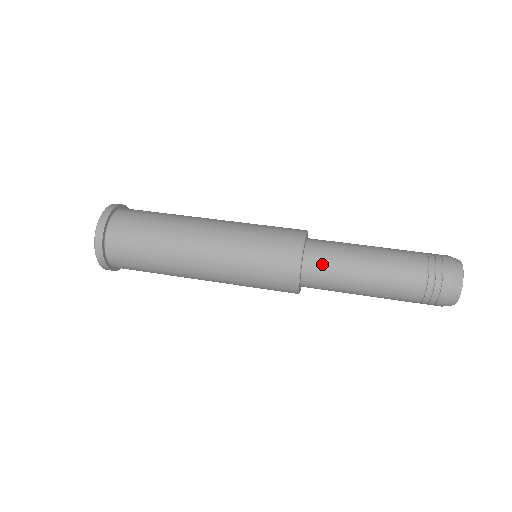
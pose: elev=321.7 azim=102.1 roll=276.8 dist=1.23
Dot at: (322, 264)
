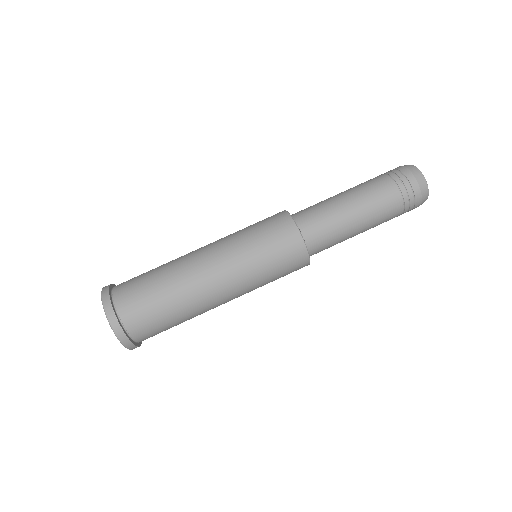
Dot at: (323, 248)
